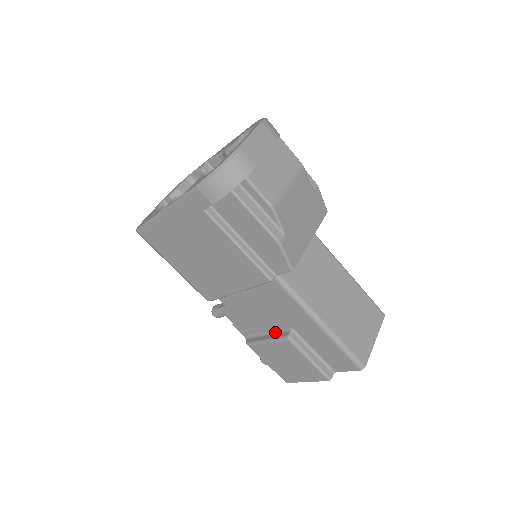
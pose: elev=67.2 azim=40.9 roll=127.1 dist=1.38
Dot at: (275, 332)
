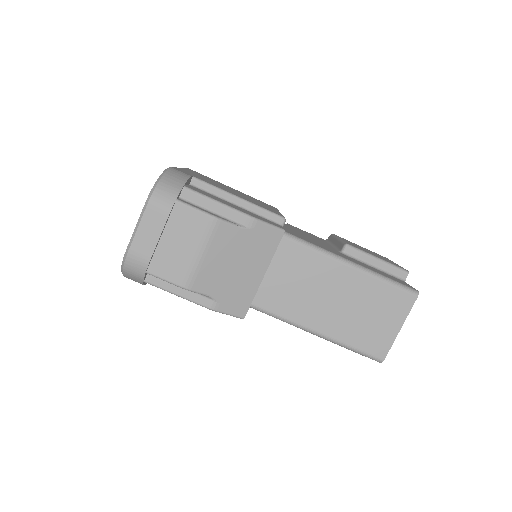
Dot at: occluded
